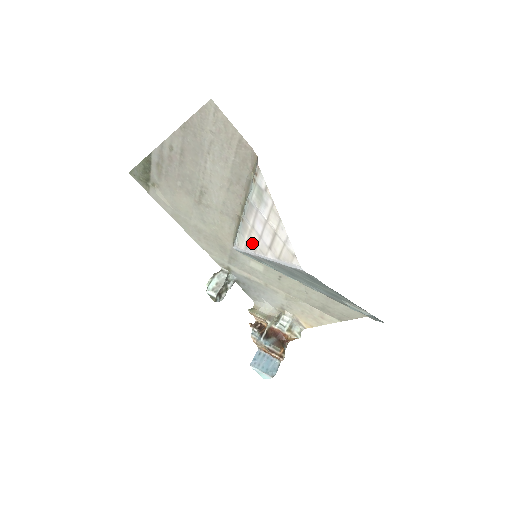
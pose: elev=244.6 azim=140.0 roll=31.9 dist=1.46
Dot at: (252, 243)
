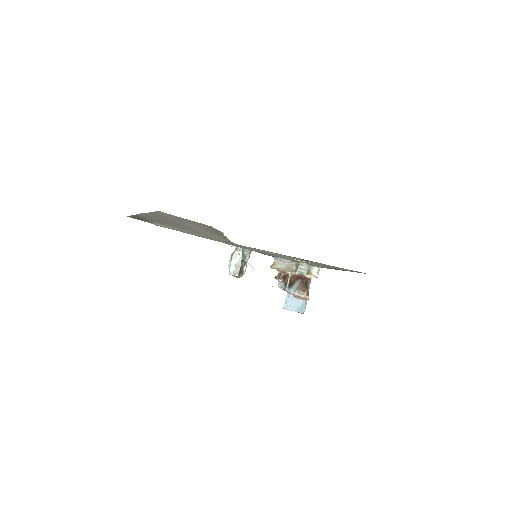
Dot at: occluded
